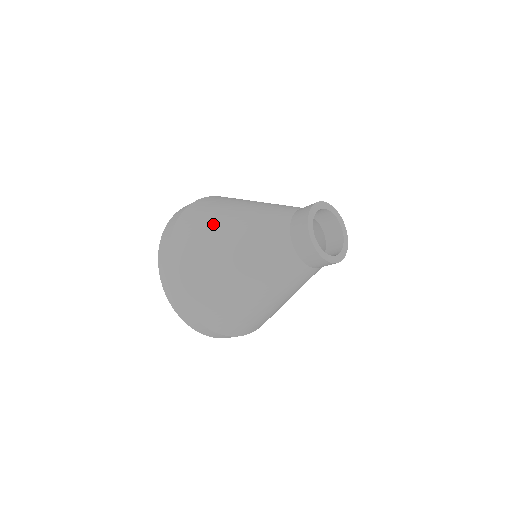
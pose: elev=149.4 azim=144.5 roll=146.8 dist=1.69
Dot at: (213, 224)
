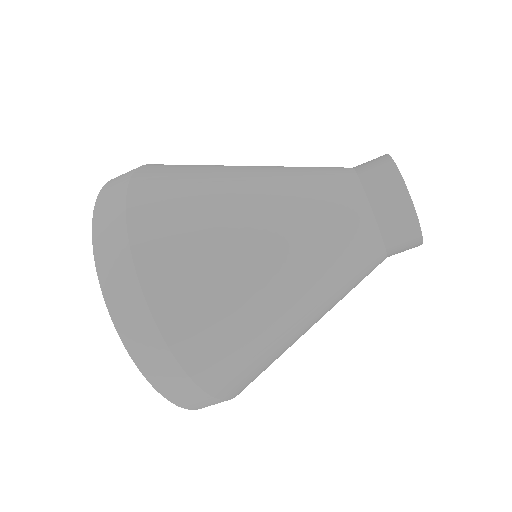
Dot at: (255, 312)
